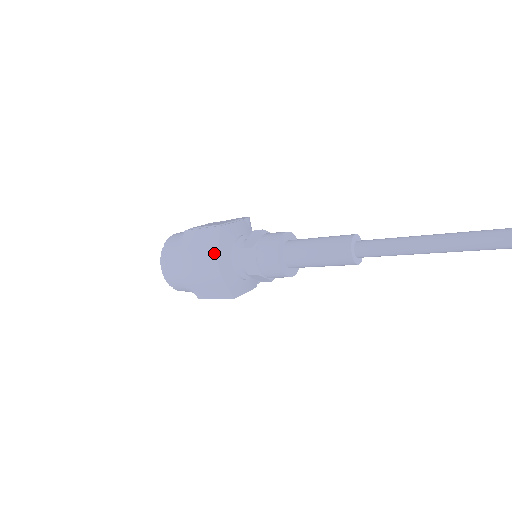
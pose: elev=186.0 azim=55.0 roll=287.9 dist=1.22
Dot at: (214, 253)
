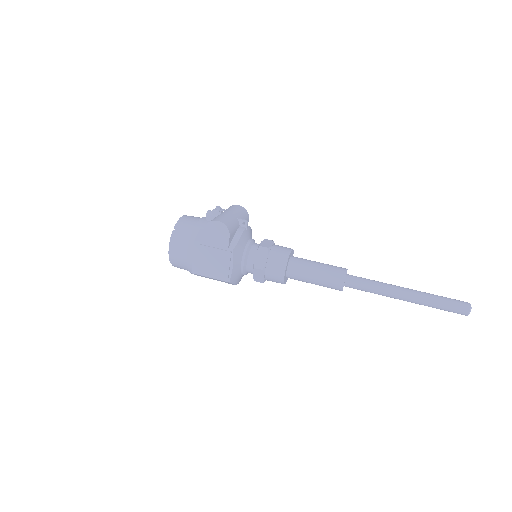
Dot at: occluded
